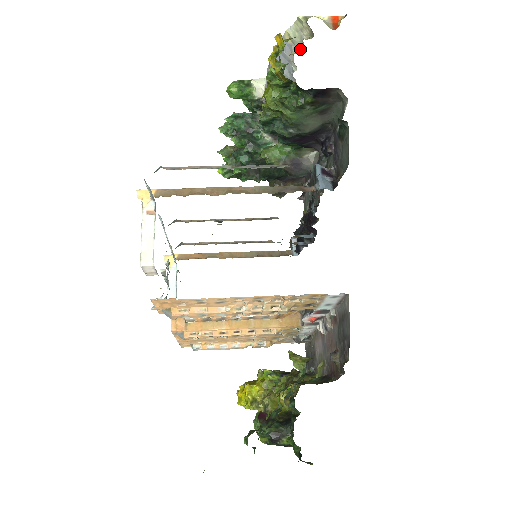
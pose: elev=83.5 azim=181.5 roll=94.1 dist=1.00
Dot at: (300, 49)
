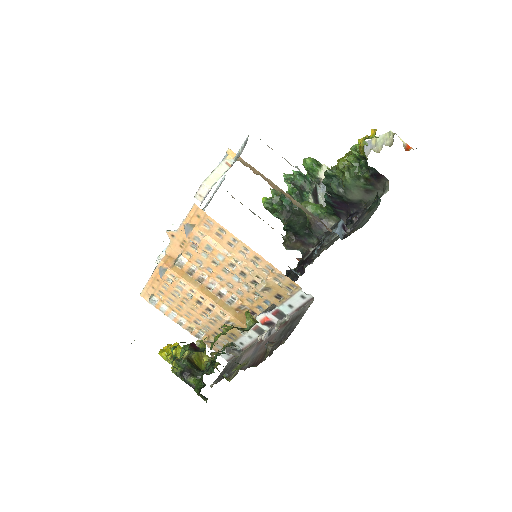
Dot at: (377, 150)
